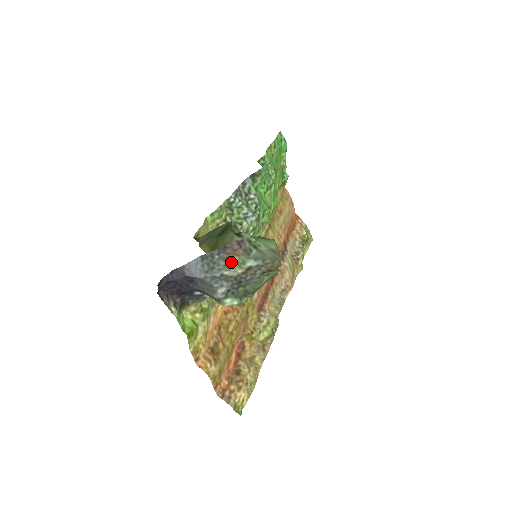
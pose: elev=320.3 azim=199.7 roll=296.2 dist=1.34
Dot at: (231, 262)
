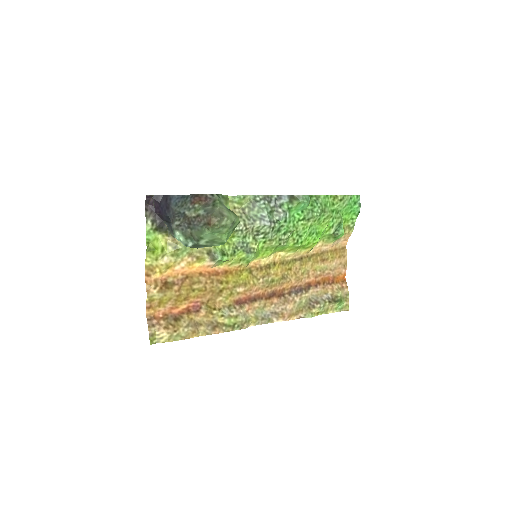
Dot at: (193, 206)
